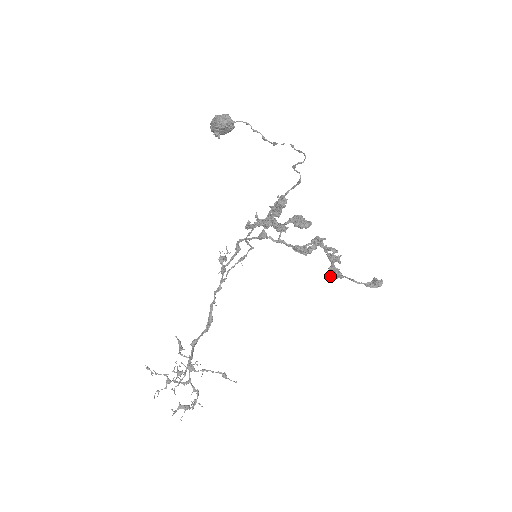
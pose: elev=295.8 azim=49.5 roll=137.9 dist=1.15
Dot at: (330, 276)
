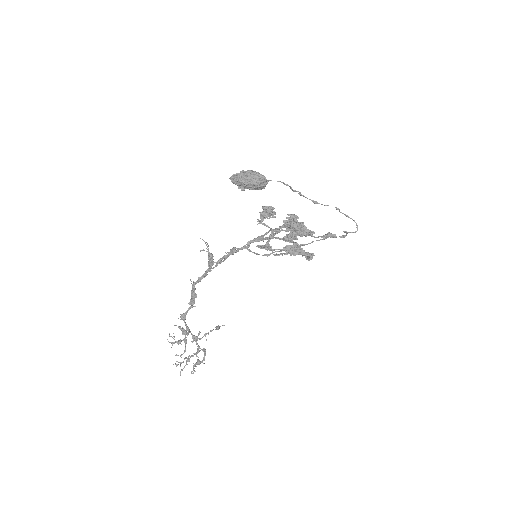
Dot at: occluded
